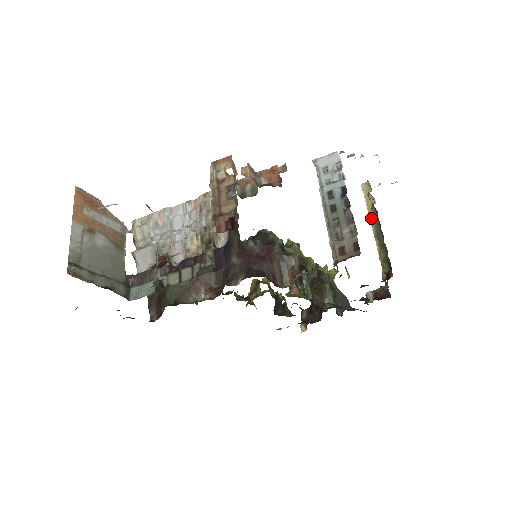
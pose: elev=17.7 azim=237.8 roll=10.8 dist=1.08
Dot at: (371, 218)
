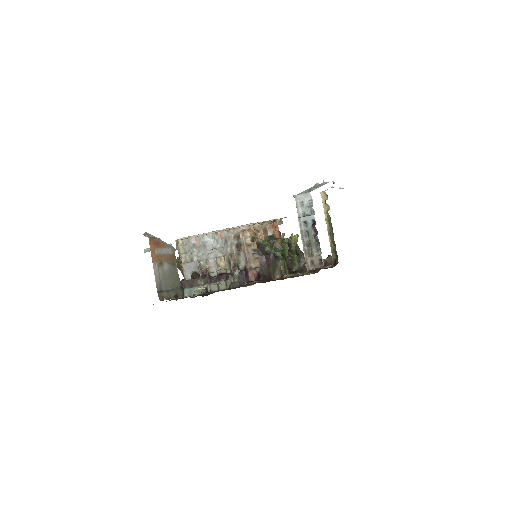
Dot at: (326, 220)
